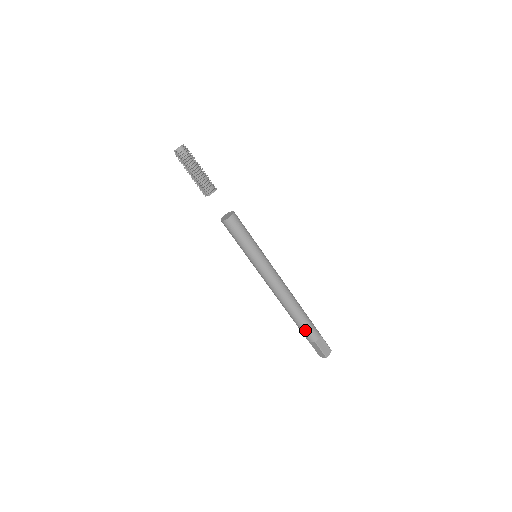
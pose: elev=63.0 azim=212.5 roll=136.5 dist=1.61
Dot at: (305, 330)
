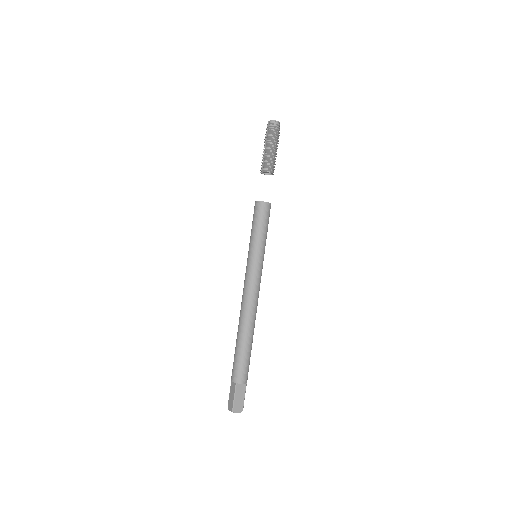
Dot at: (237, 362)
